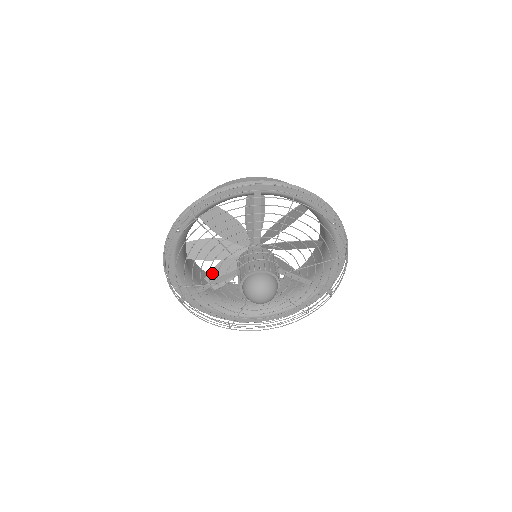
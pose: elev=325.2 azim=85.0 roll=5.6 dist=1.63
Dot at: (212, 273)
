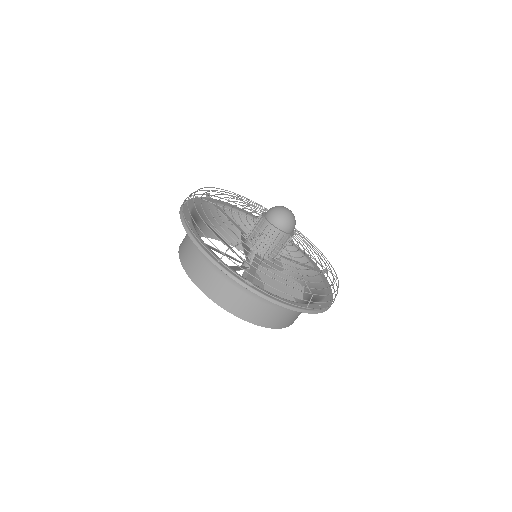
Dot at: occluded
